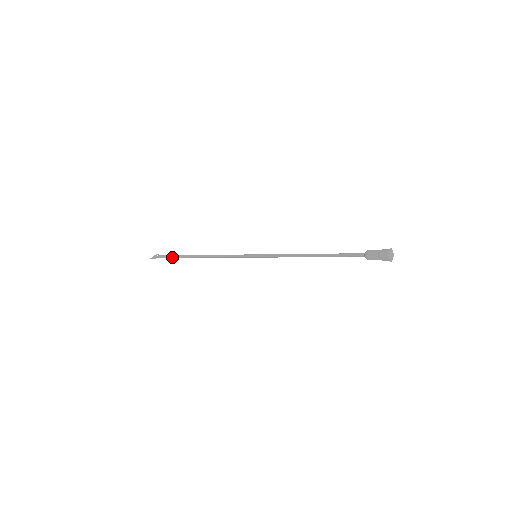
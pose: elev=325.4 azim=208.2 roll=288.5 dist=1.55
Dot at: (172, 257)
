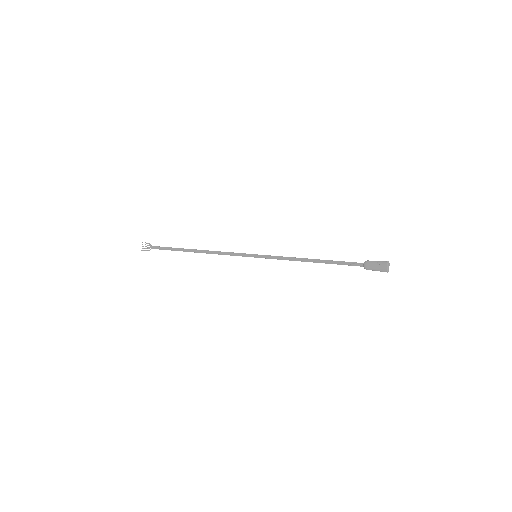
Dot at: occluded
